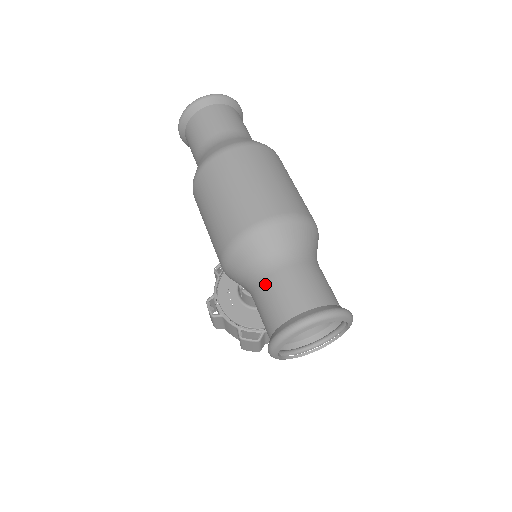
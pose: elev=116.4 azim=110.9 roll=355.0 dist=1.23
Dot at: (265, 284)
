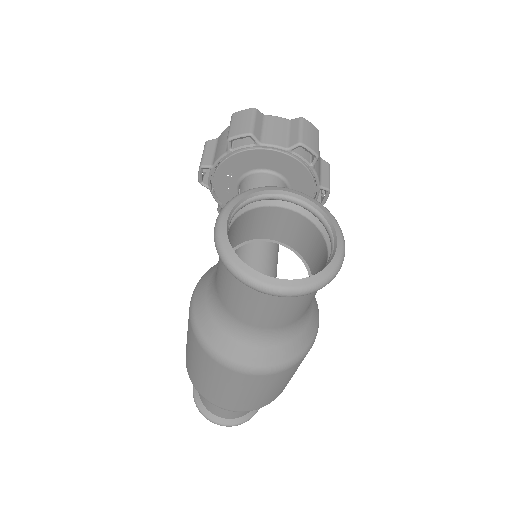
Dot at: occluded
